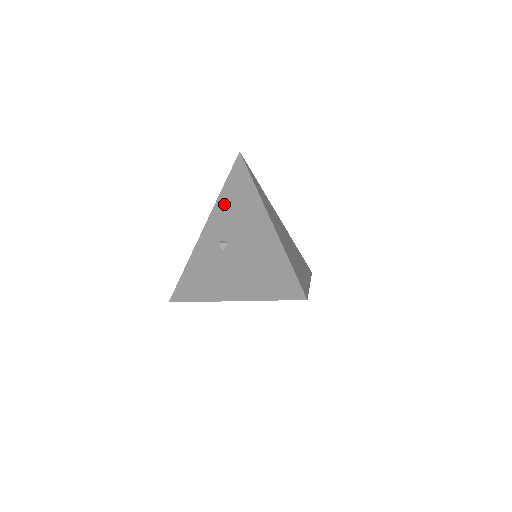
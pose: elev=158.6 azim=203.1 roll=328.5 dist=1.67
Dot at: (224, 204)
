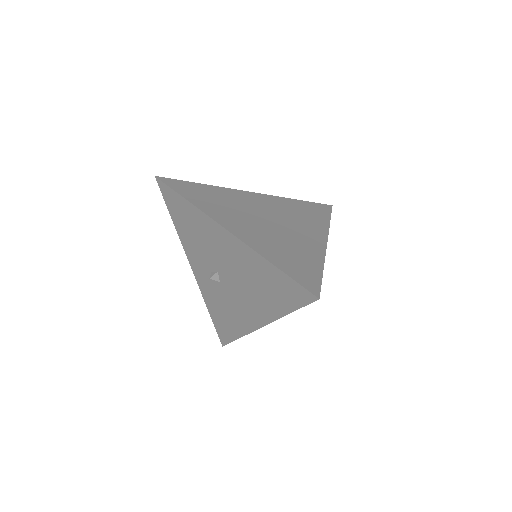
Dot at: (185, 236)
